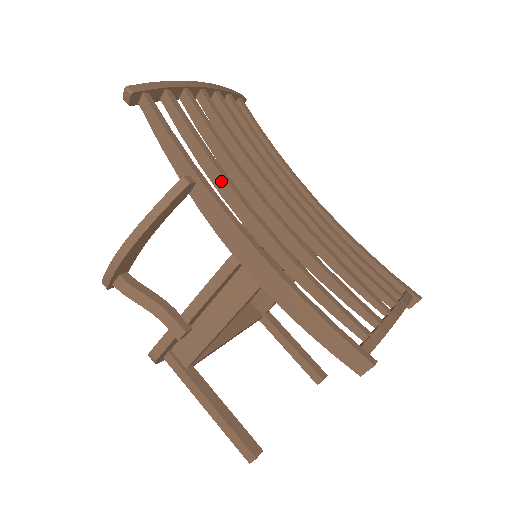
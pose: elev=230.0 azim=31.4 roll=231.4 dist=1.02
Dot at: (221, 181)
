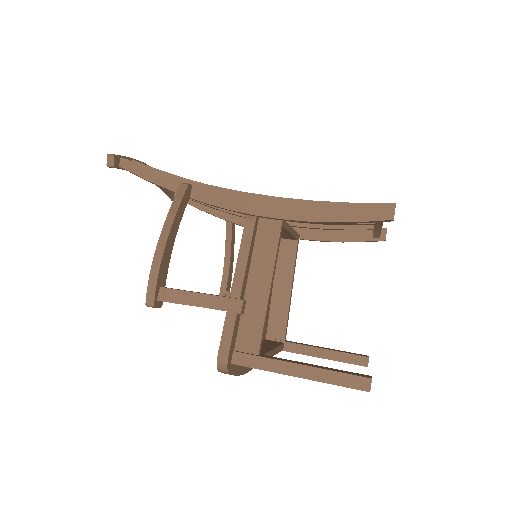
Dot at: occluded
